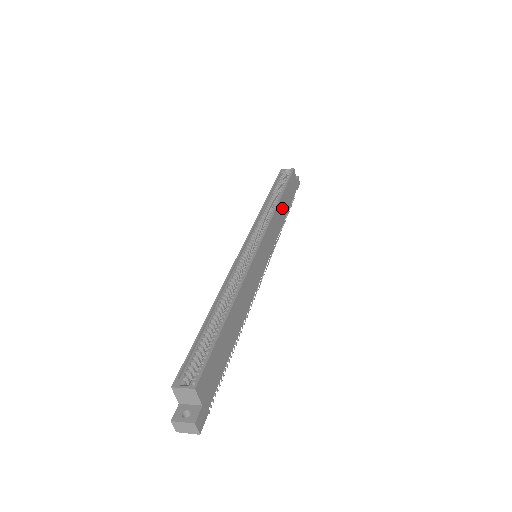
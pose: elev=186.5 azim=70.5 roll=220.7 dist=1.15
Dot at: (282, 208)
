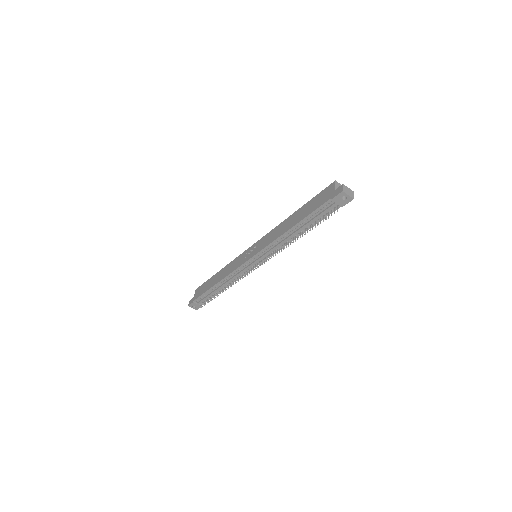
Dot at: occluded
